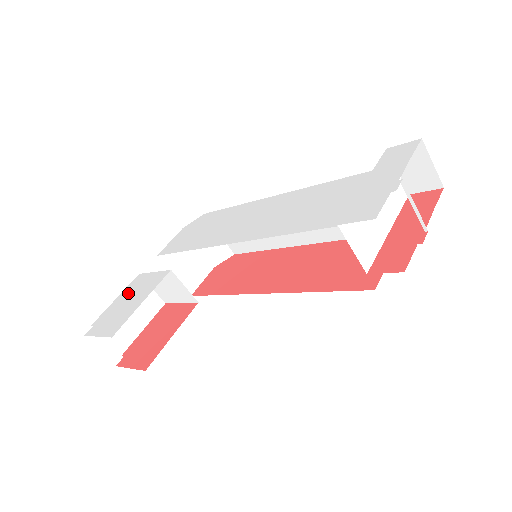
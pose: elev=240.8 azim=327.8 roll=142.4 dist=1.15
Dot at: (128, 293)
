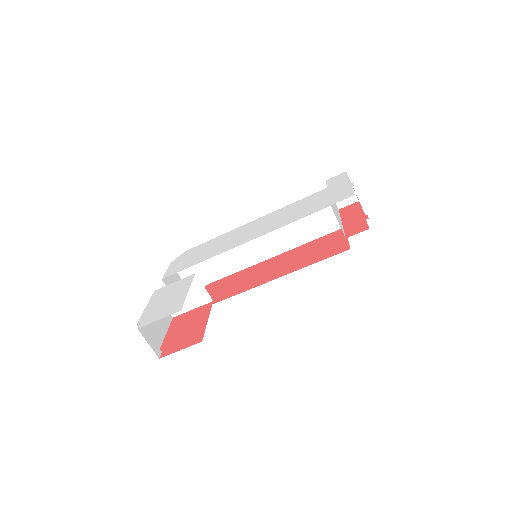
Dot at: (159, 298)
